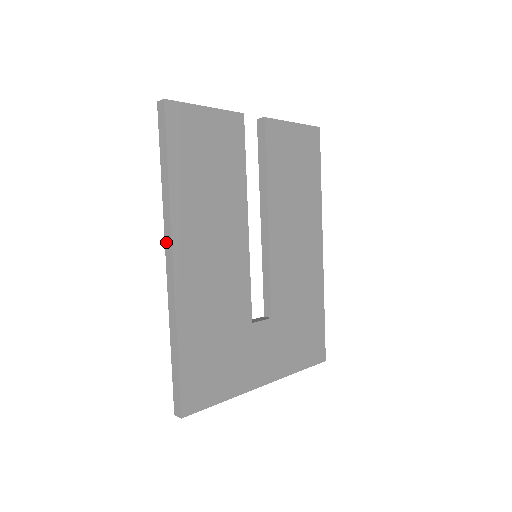
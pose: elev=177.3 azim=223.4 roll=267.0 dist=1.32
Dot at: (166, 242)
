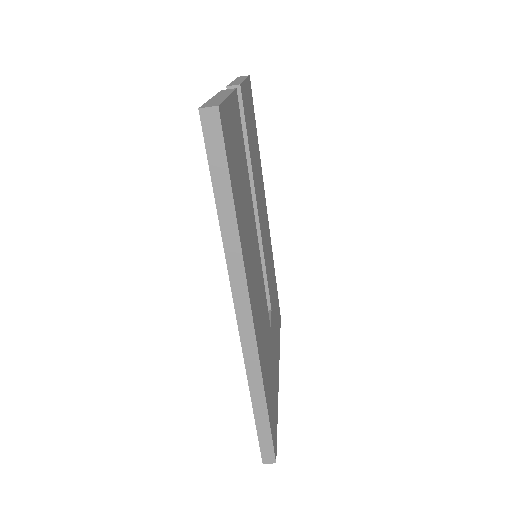
Dot at: (236, 298)
